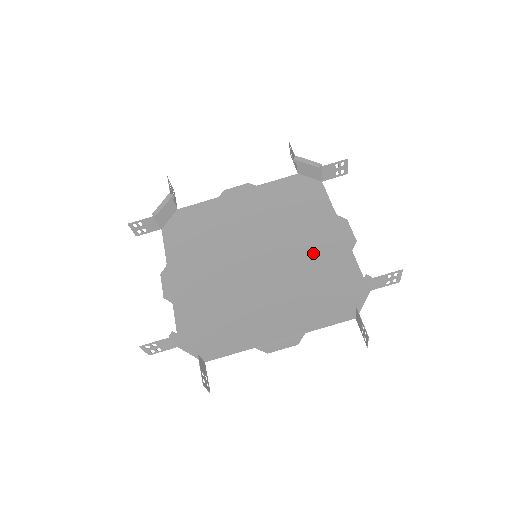
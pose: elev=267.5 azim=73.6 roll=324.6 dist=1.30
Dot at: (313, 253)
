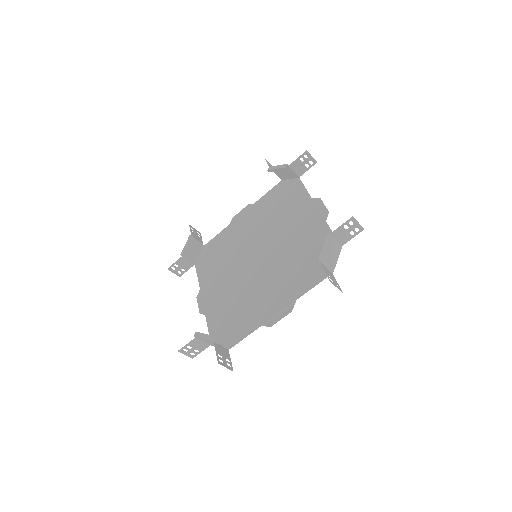
Dot at: (297, 236)
